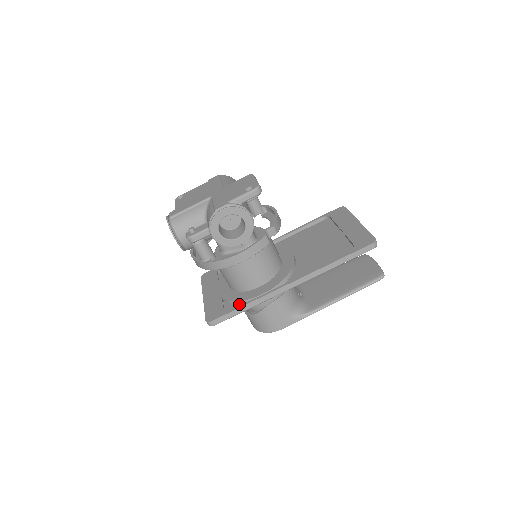
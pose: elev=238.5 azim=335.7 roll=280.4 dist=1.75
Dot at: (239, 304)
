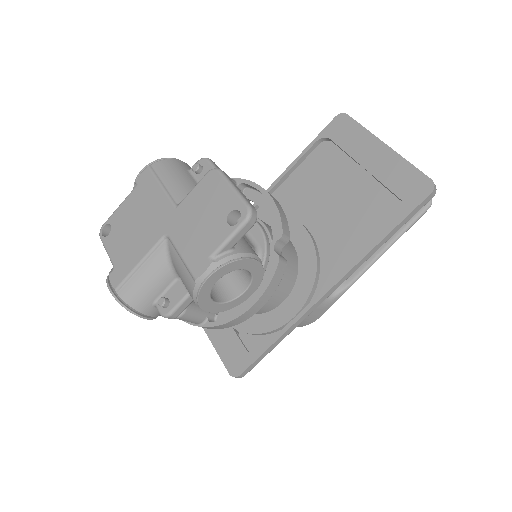
Dot at: (264, 334)
